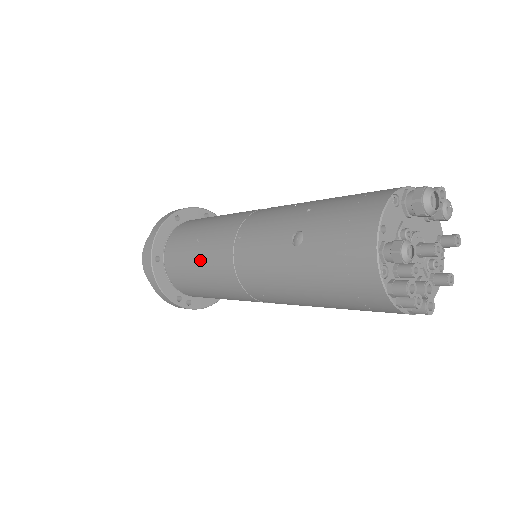
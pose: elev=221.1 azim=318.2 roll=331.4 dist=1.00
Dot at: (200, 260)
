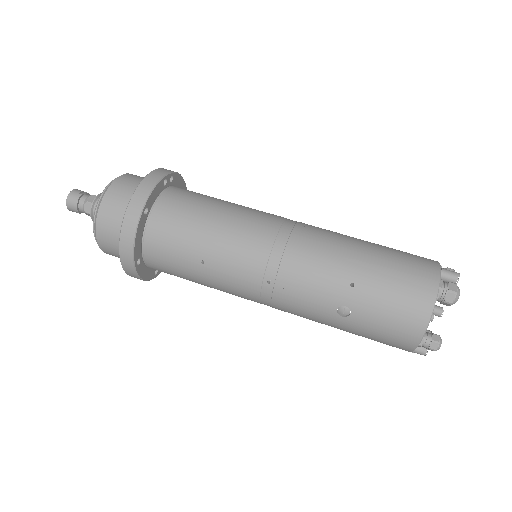
Dot at: (209, 280)
